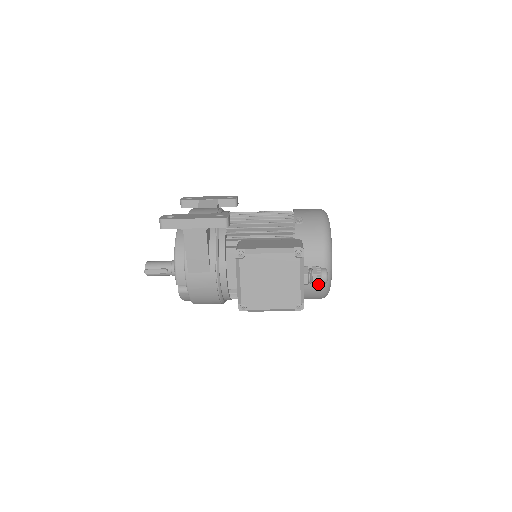
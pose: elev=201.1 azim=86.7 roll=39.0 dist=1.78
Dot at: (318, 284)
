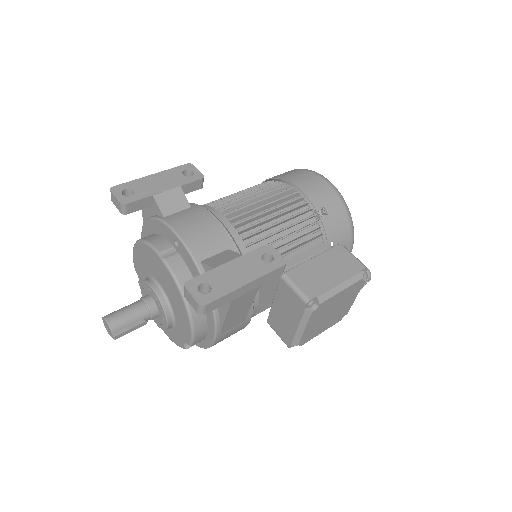
Dot at: occluded
